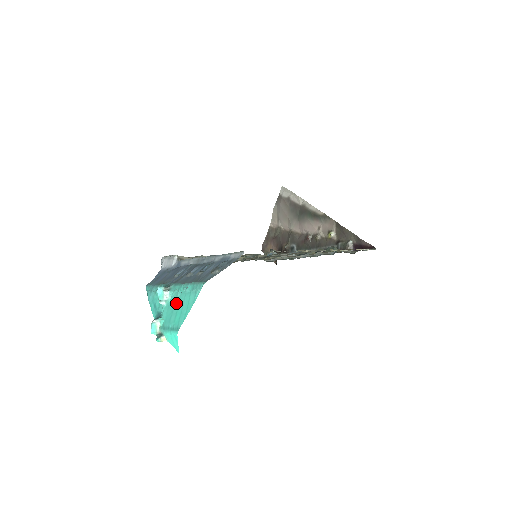
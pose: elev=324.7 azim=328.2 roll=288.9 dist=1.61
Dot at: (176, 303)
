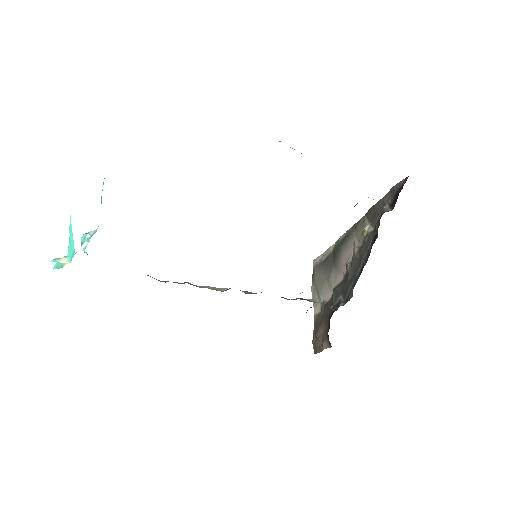
Dot at: occluded
